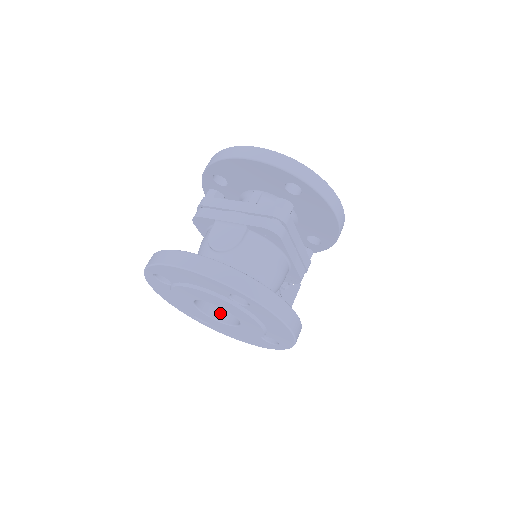
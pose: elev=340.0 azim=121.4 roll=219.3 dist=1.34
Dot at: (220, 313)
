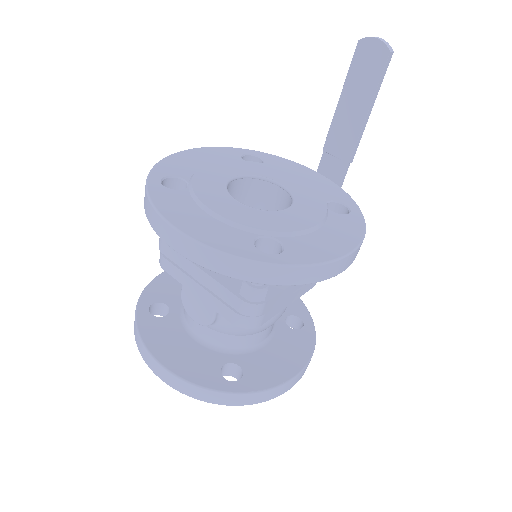
Dot at: occluded
